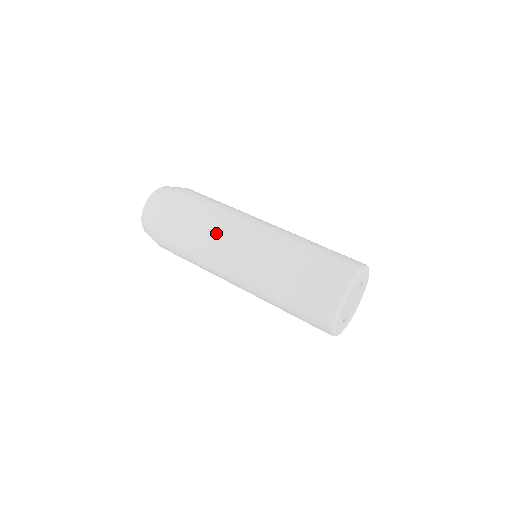
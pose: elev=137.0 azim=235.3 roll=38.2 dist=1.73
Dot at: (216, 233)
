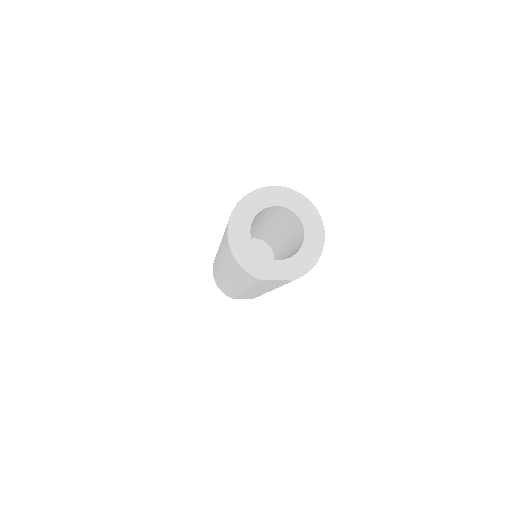
Dot at: occluded
